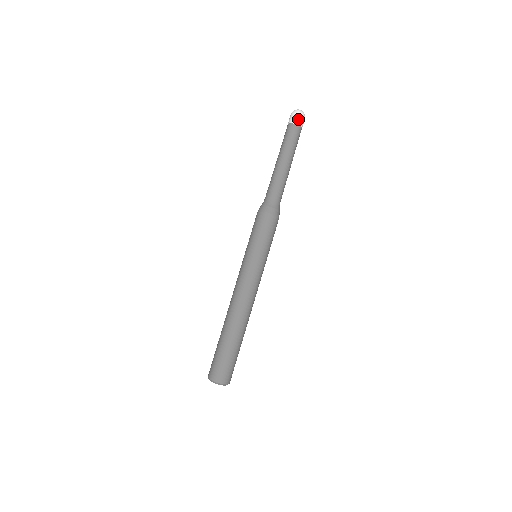
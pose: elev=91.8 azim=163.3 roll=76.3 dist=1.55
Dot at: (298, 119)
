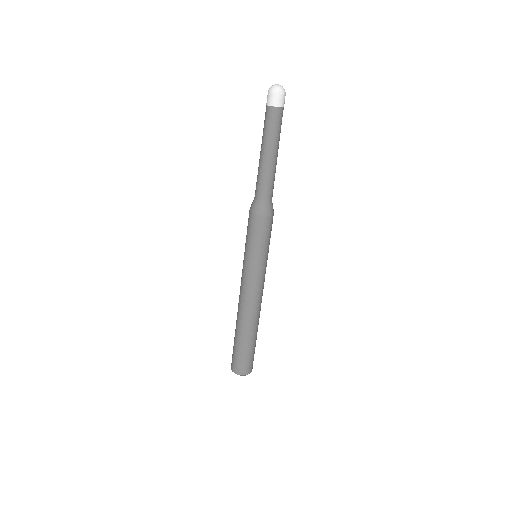
Dot at: (271, 99)
